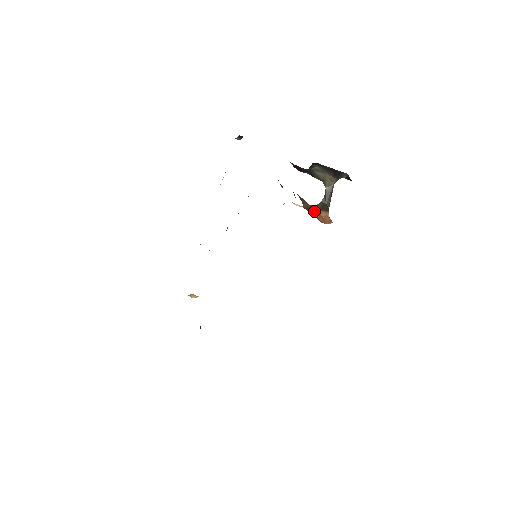
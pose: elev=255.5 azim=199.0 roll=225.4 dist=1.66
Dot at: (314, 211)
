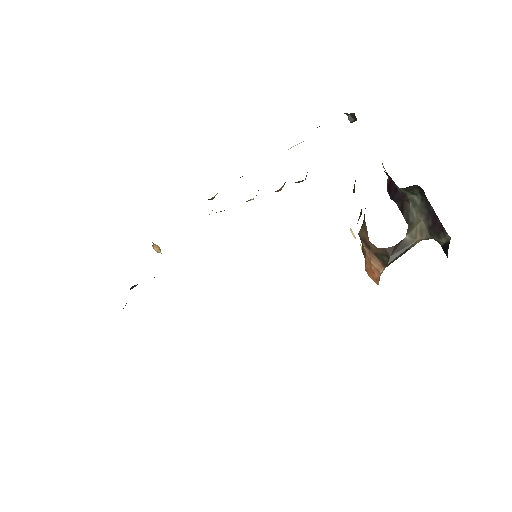
Dot at: (368, 250)
